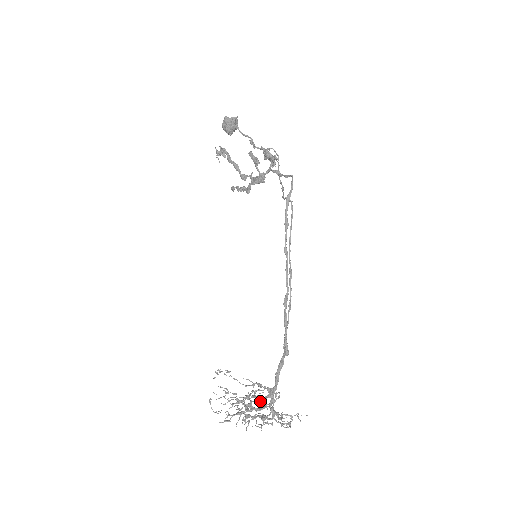
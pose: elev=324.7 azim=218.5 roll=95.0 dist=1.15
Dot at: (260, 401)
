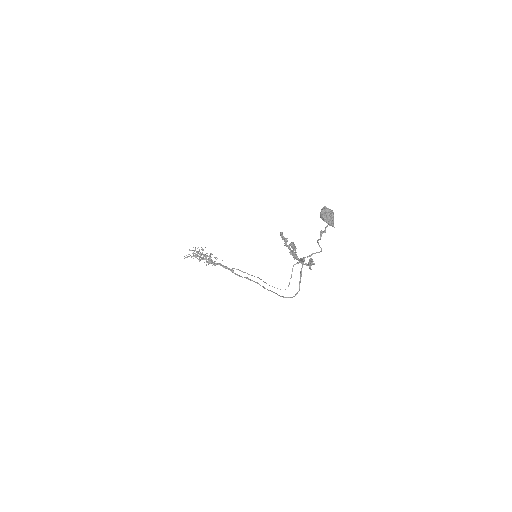
Dot at: occluded
